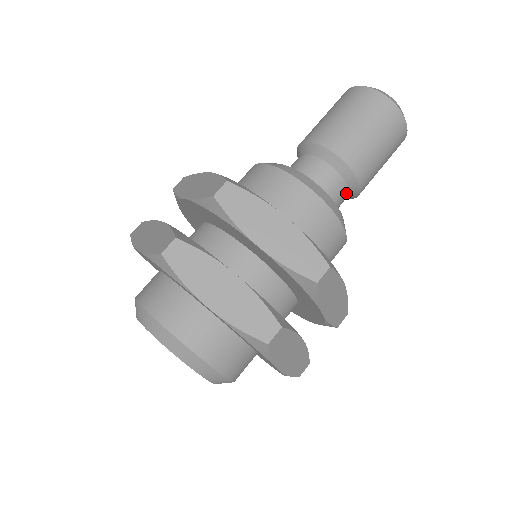
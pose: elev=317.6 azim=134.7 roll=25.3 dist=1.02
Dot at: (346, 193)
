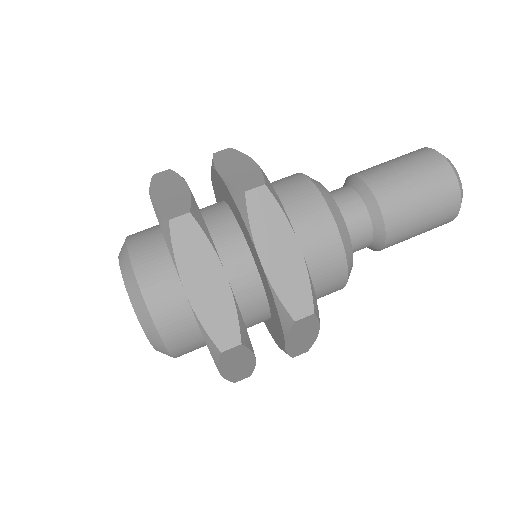
Dot at: (366, 216)
